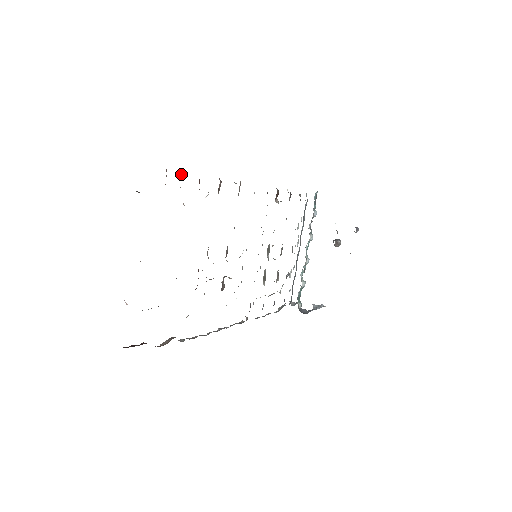
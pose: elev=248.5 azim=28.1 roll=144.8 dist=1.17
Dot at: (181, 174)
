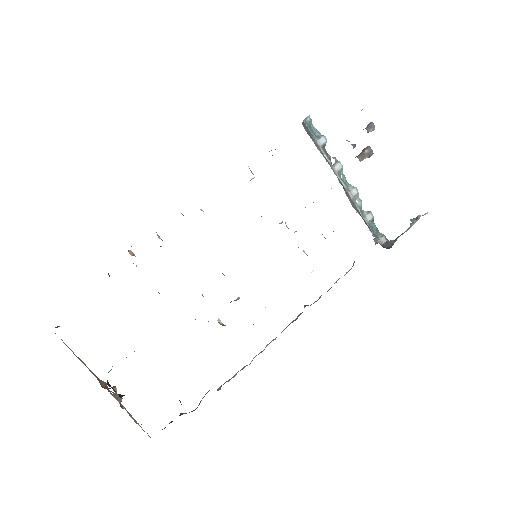
Dot at: occluded
